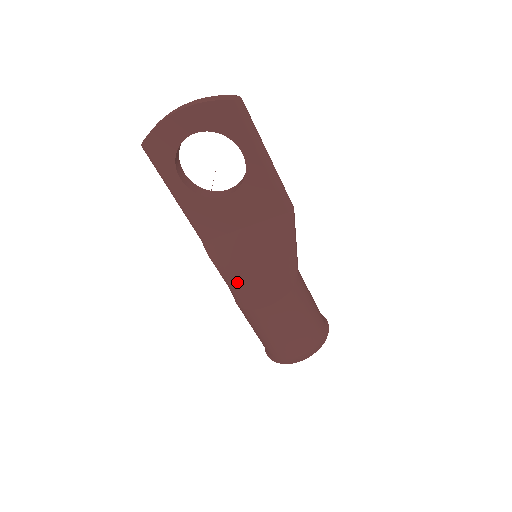
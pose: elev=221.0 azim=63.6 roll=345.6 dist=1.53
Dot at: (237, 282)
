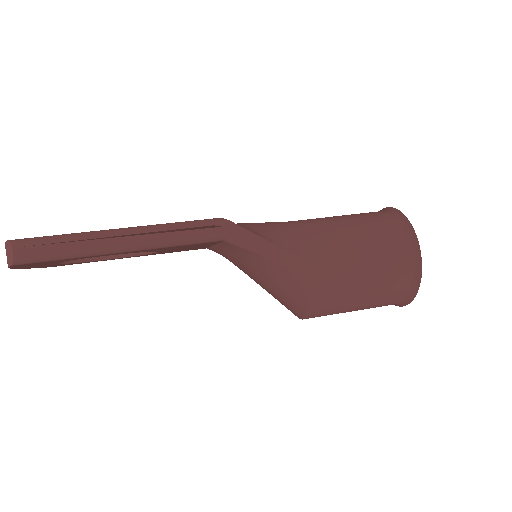
Dot at: occluded
